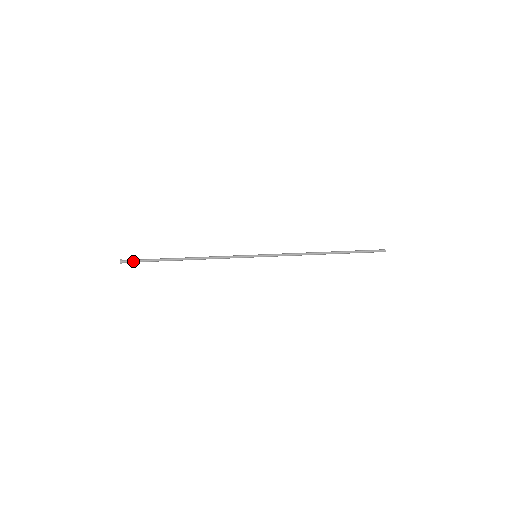
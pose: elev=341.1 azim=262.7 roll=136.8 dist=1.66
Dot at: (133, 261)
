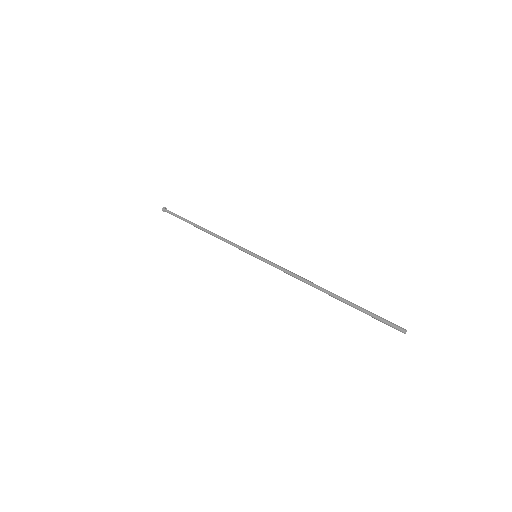
Dot at: (170, 213)
